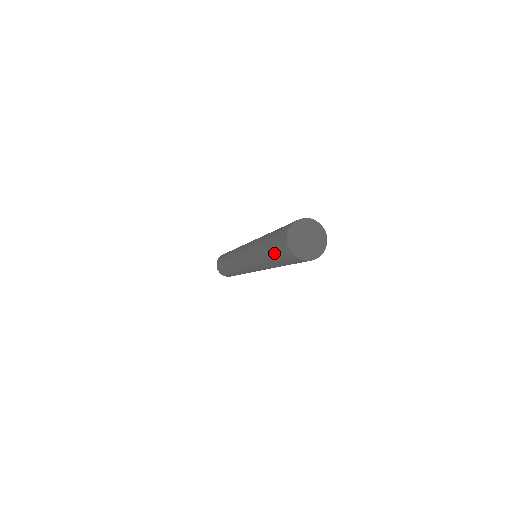
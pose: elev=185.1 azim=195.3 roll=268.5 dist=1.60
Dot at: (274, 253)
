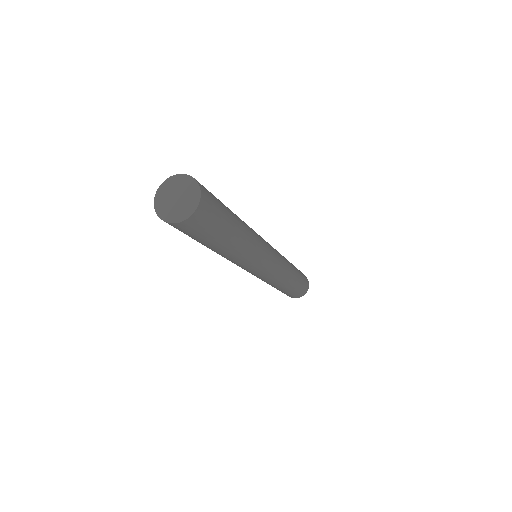
Dot at: occluded
